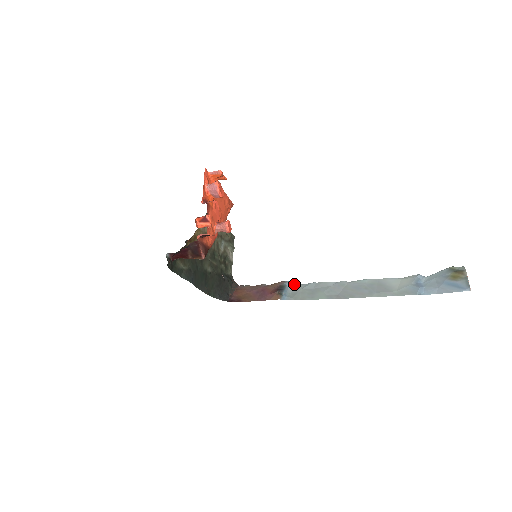
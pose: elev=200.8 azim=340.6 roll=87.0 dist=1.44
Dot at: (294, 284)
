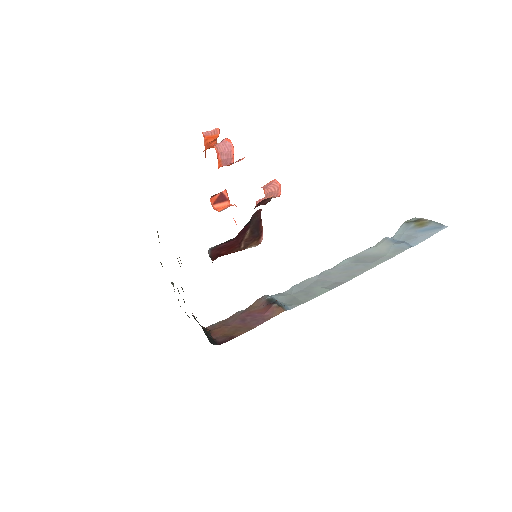
Dot at: (276, 295)
